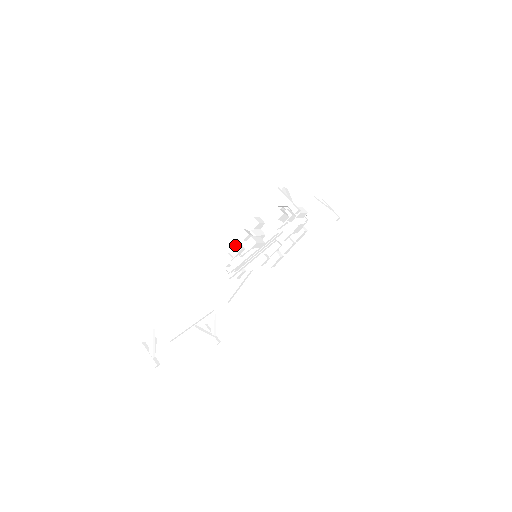
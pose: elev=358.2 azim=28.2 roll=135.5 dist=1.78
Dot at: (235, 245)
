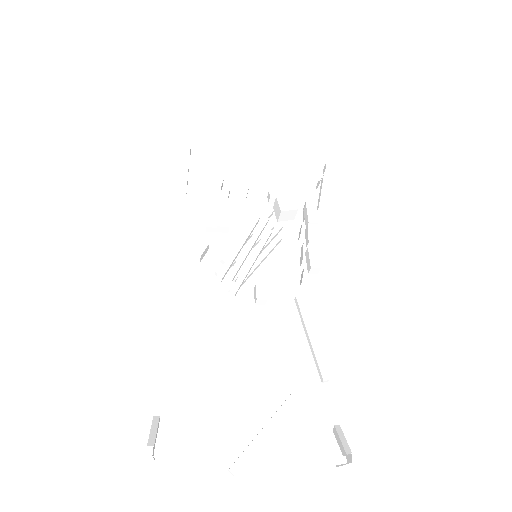
Dot at: occluded
